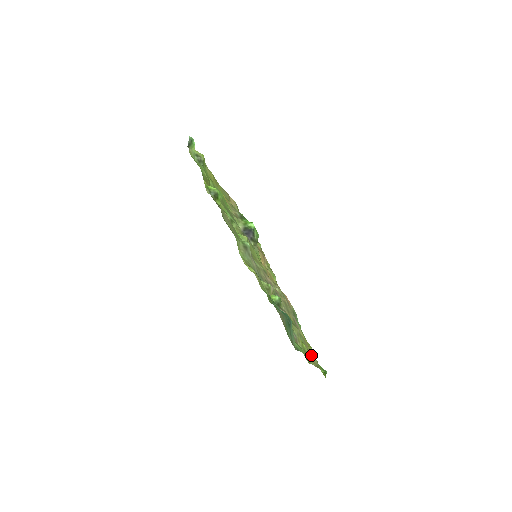
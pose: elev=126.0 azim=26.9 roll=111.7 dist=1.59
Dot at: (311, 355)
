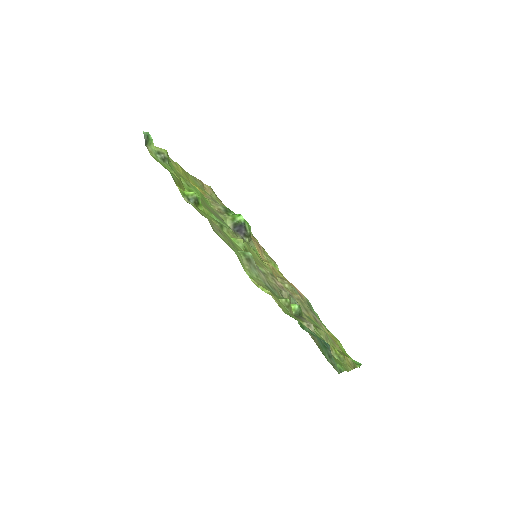
Dot at: (345, 357)
